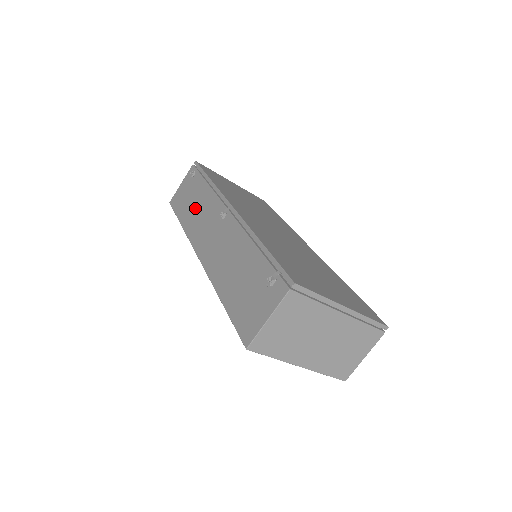
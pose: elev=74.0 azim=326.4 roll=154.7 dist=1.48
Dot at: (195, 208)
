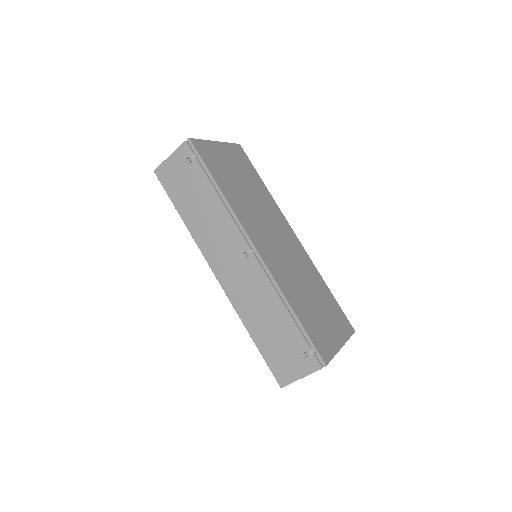
Dot at: (201, 213)
